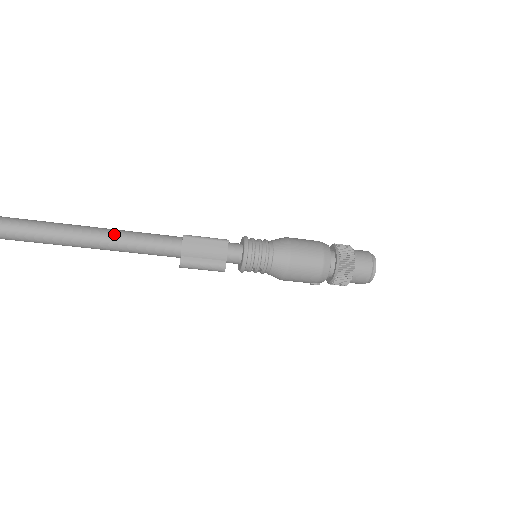
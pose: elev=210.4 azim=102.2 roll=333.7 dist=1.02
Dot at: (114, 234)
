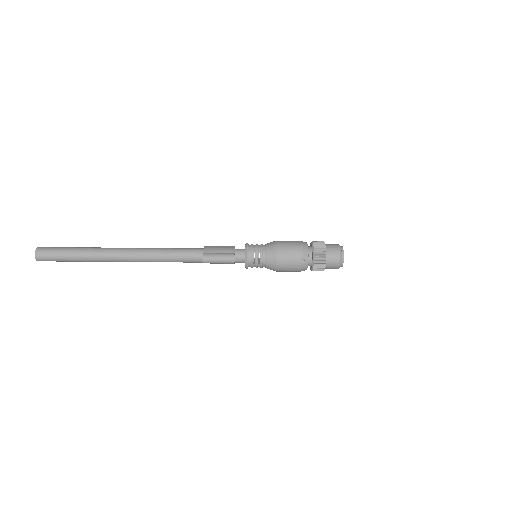
Dot at: (160, 248)
